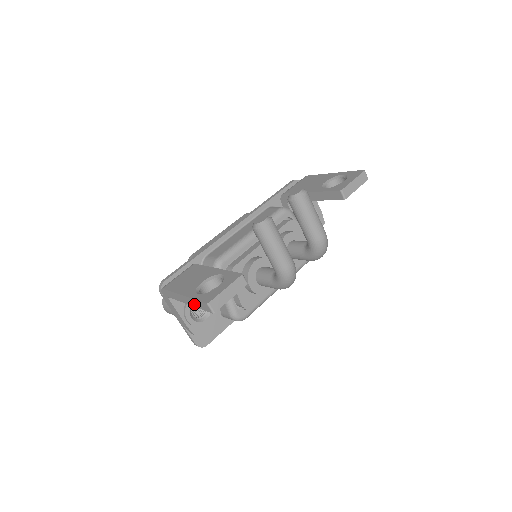
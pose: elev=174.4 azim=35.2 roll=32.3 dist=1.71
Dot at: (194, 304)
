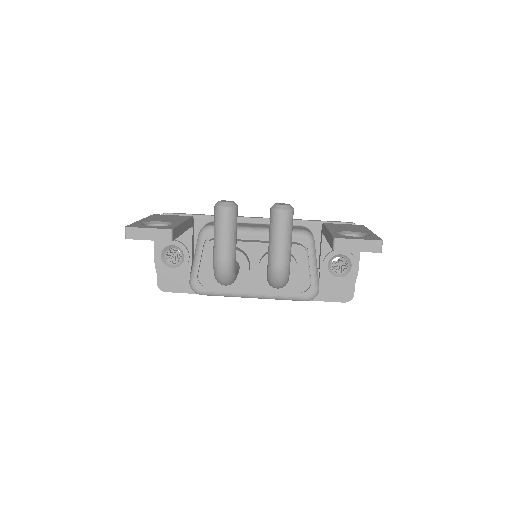
Dot at: occluded
